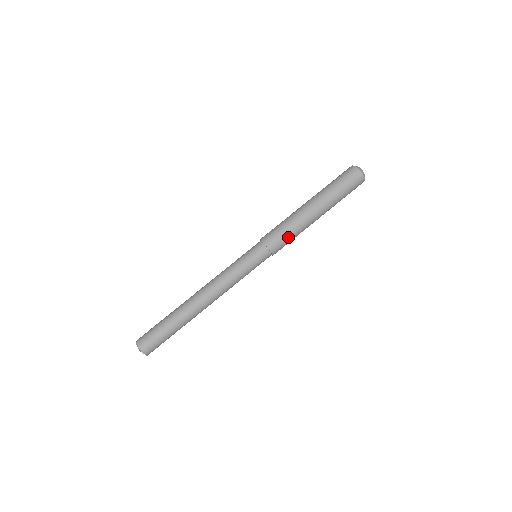
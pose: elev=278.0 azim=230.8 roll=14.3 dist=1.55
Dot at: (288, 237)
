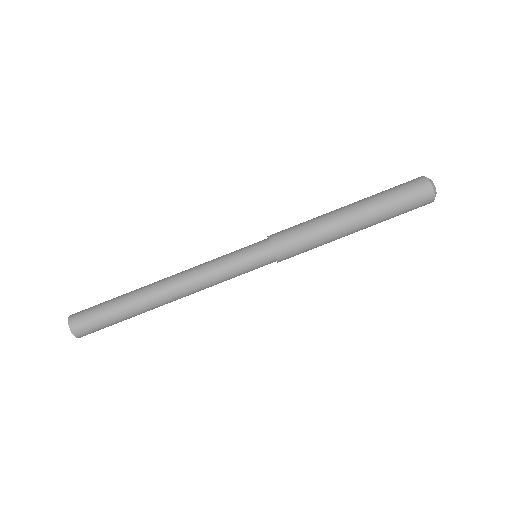
Dot at: (305, 244)
